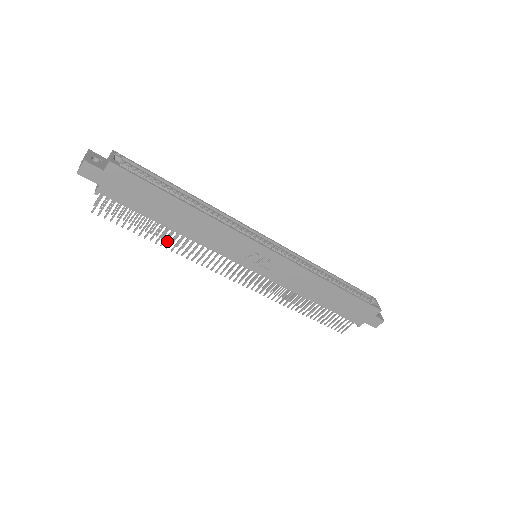
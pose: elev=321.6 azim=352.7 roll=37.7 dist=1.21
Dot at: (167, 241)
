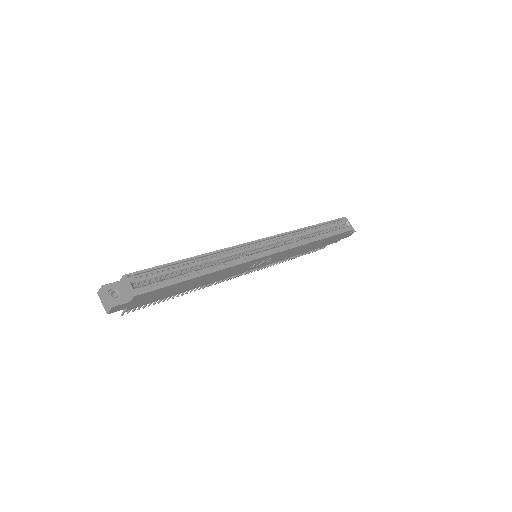
Dot at: occluded
